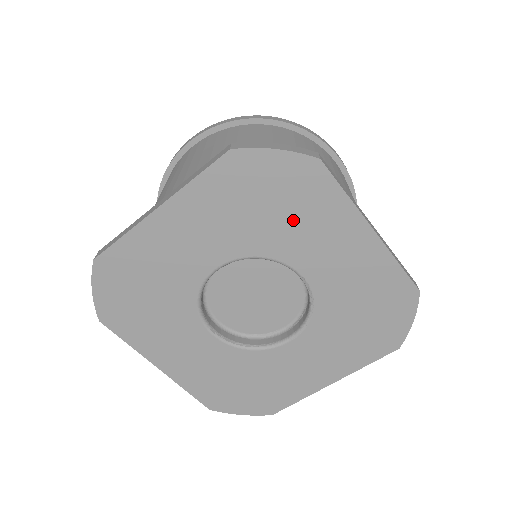
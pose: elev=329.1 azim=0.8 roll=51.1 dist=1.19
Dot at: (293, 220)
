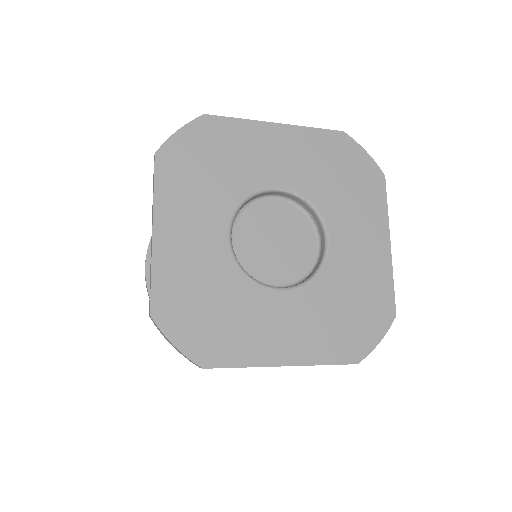
Dot at: (232, 159)
